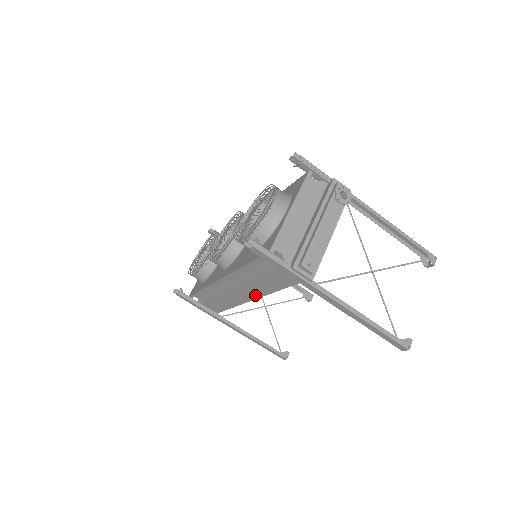
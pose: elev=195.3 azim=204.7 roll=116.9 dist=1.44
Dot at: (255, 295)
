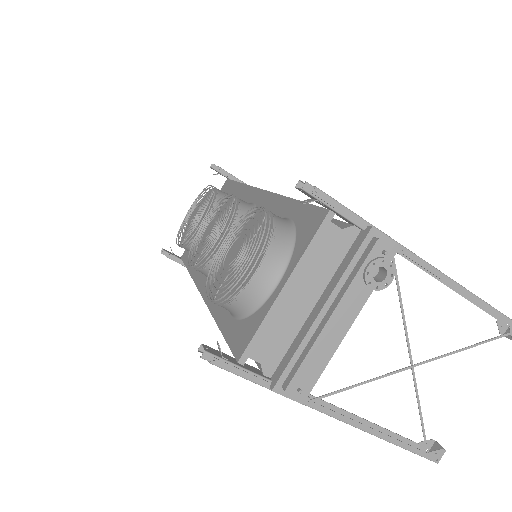
Dot at: occluded
